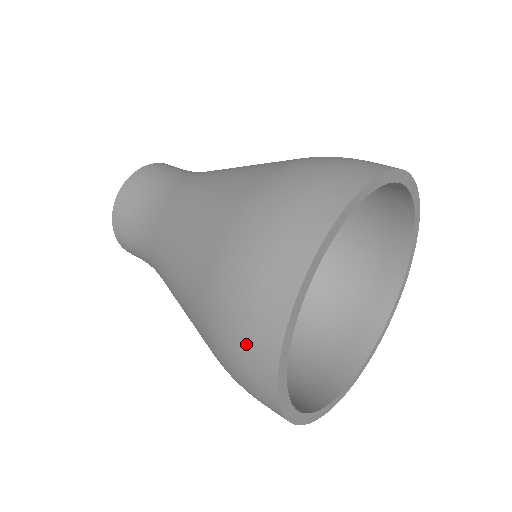
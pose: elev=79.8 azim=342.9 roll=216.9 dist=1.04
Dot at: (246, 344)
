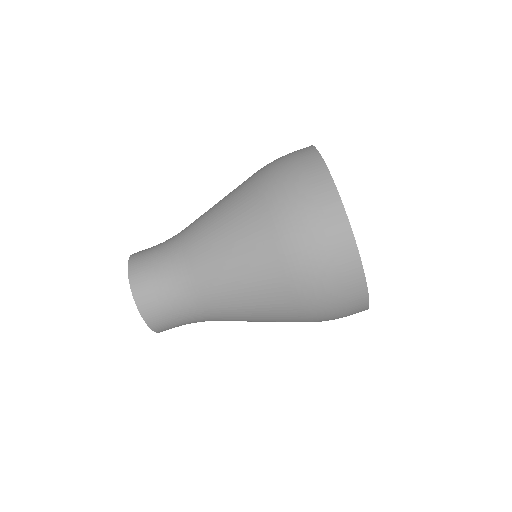
Dot at: (311, 195)
